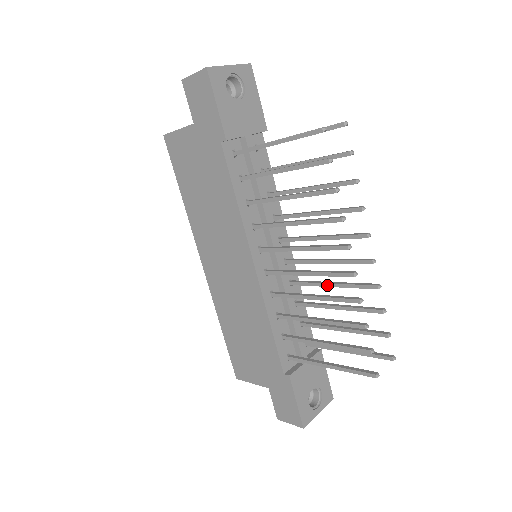
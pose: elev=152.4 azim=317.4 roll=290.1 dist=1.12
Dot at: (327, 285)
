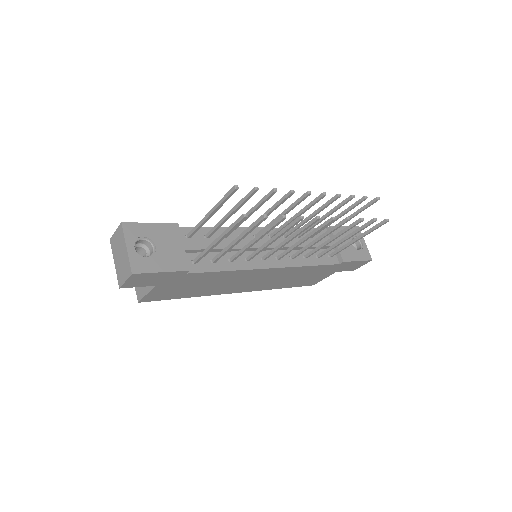
Dot at: occluded
